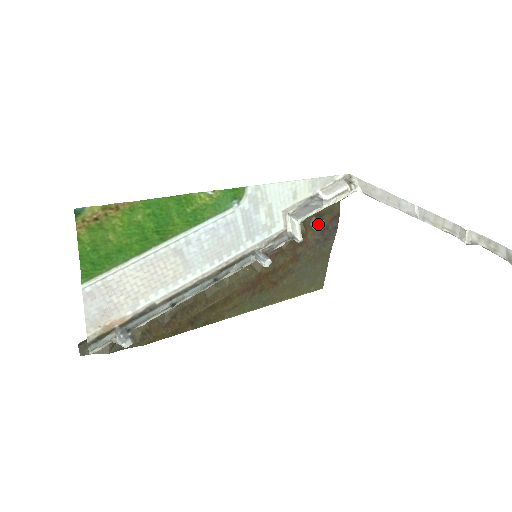
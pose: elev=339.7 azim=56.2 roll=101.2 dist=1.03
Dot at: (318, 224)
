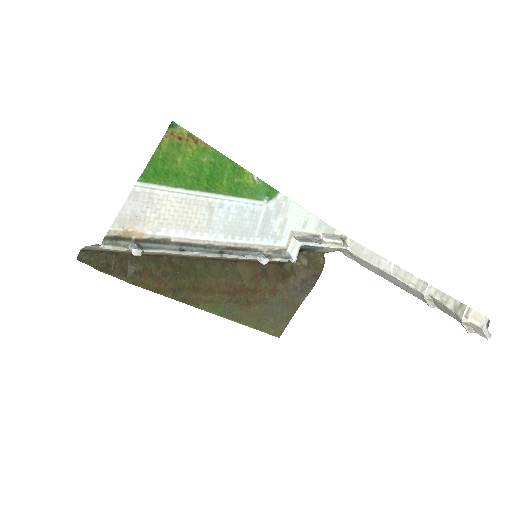
Dot at: (302, 274)
